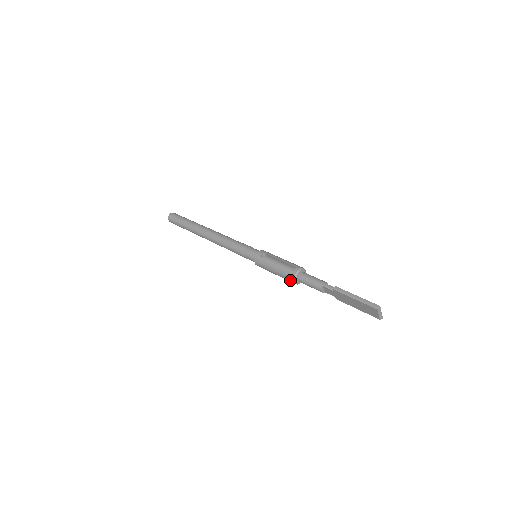
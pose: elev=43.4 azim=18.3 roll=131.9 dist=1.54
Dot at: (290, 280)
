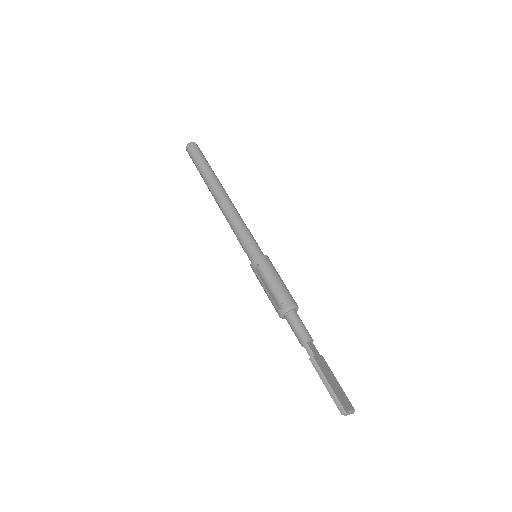
Dot at: occluded
